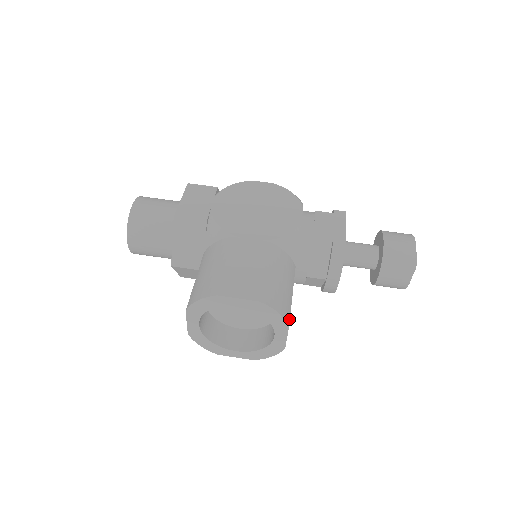
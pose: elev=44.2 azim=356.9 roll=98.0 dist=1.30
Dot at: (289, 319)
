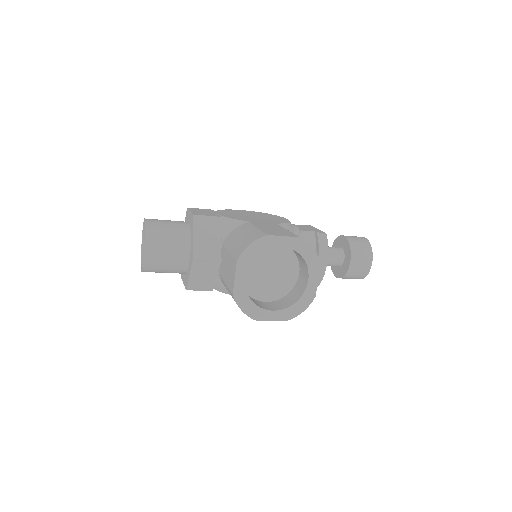
Dot at: occluded
